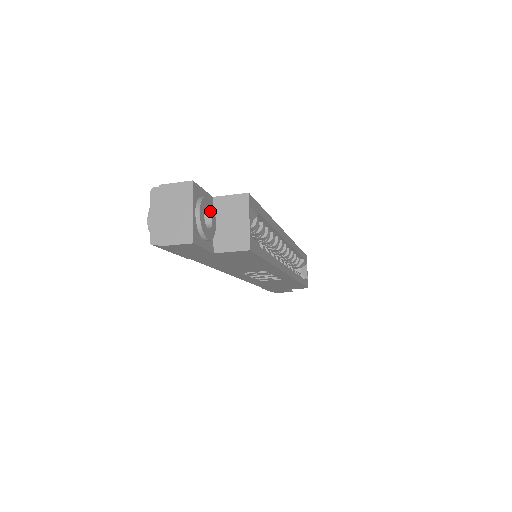
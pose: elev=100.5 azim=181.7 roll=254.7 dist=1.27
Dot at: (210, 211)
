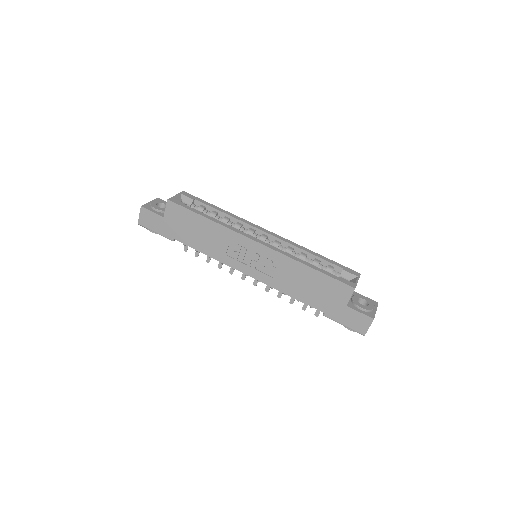
Dot at: occluded
